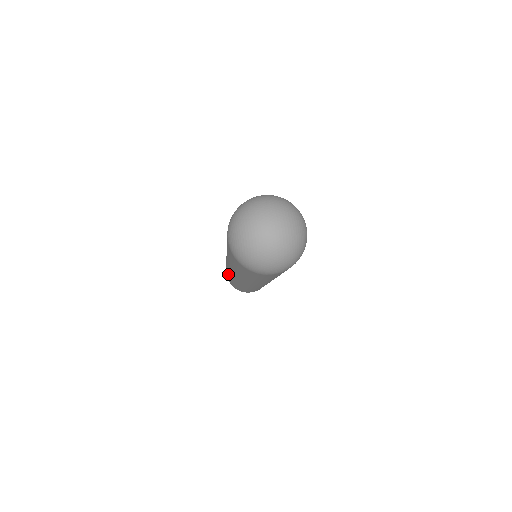
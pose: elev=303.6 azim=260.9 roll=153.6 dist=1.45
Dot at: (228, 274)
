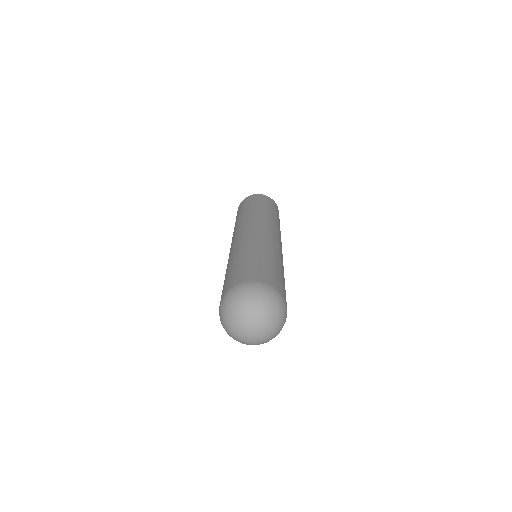
Dot at: occluded
